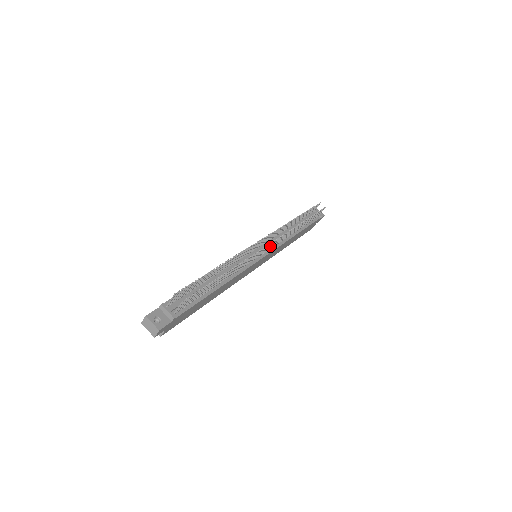
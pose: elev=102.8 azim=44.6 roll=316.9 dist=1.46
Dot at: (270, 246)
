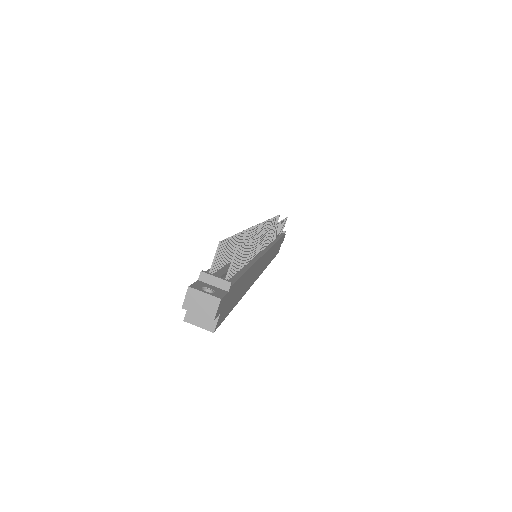
Dot at: (269, 236)
